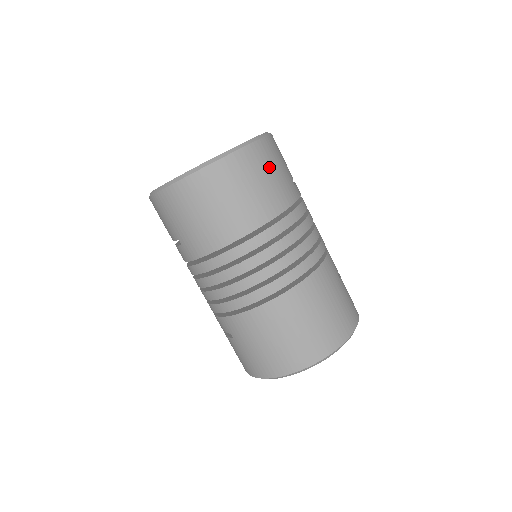
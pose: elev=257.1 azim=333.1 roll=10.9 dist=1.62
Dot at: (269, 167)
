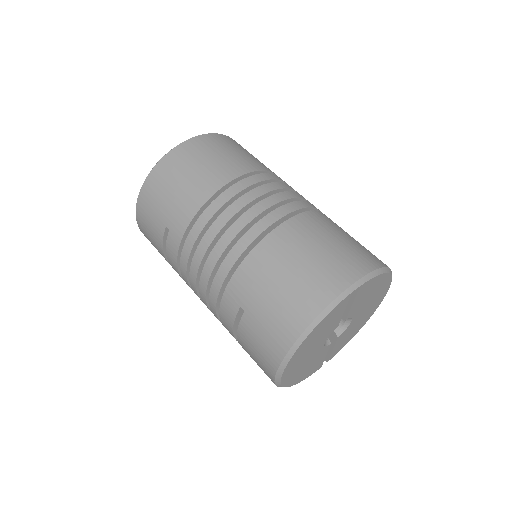
Dot at: (241, 149)
